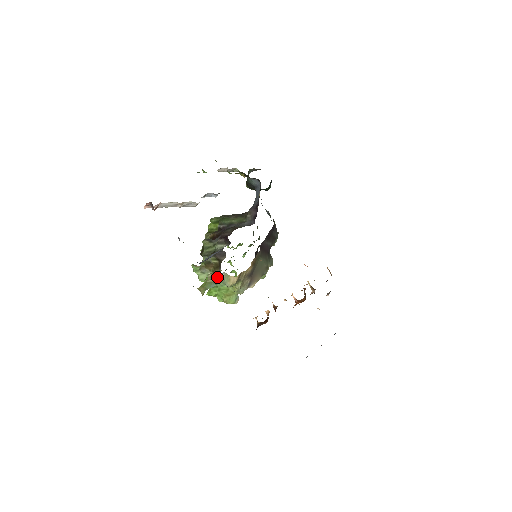
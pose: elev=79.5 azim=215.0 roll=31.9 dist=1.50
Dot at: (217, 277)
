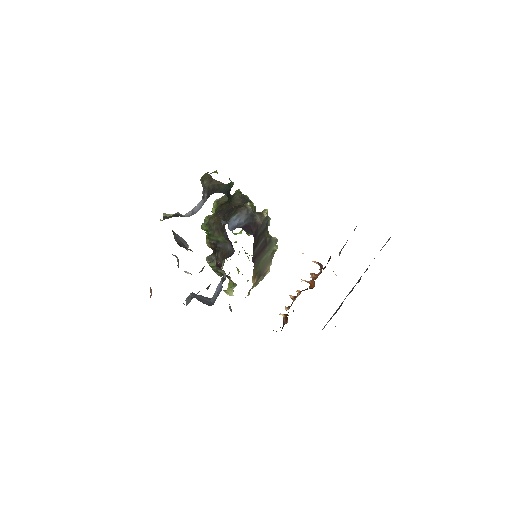
Dot at: (235, 283)
